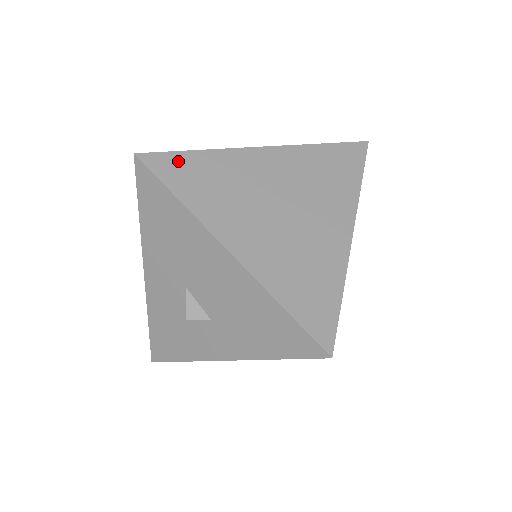
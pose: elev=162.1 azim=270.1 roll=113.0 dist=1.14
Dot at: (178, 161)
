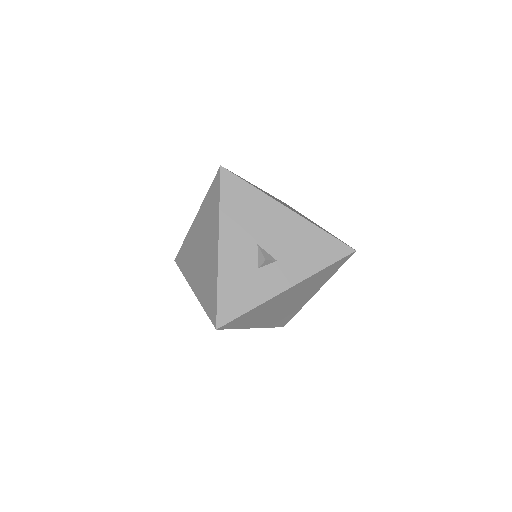
Dot at: occluded
